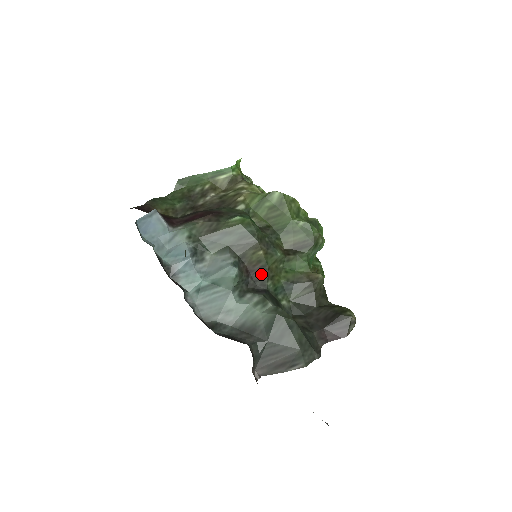
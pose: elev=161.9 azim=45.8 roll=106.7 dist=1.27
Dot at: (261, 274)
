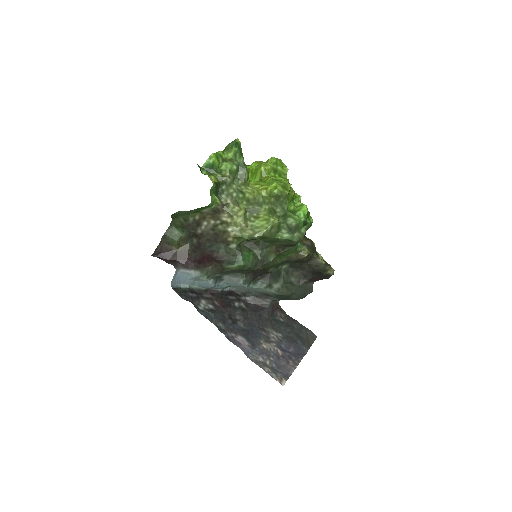
Dot at: (263, 271)
